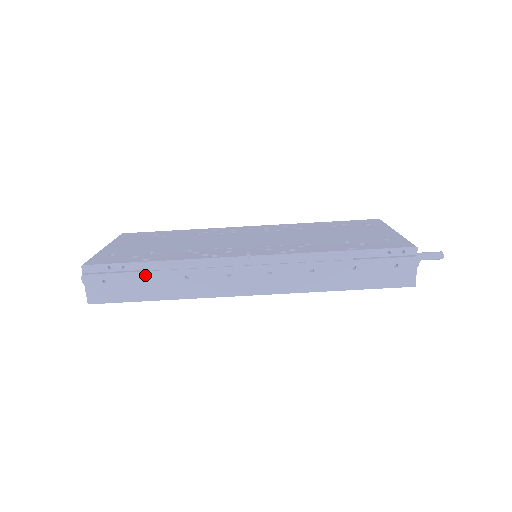
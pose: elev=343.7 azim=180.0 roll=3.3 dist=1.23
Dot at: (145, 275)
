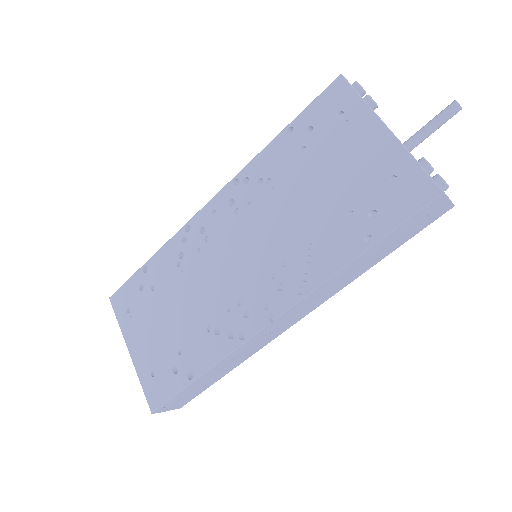
Dot at: (202, 381)
